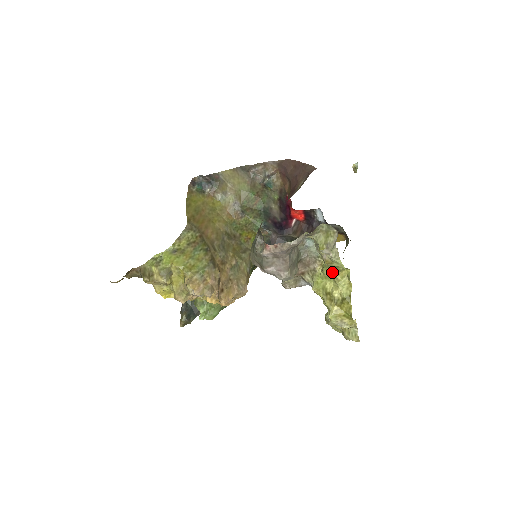
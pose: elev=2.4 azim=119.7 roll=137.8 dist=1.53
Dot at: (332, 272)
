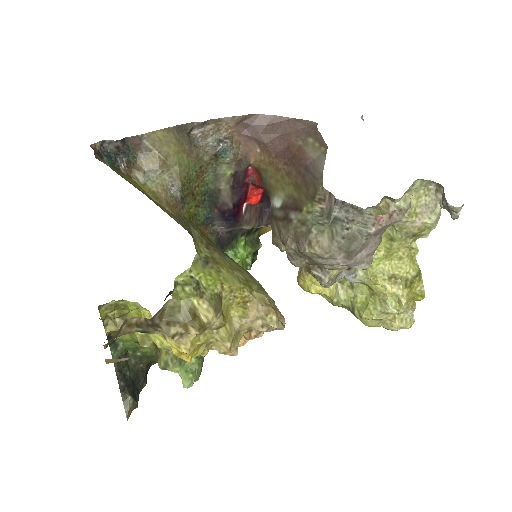
Dot at: (404, 246)
